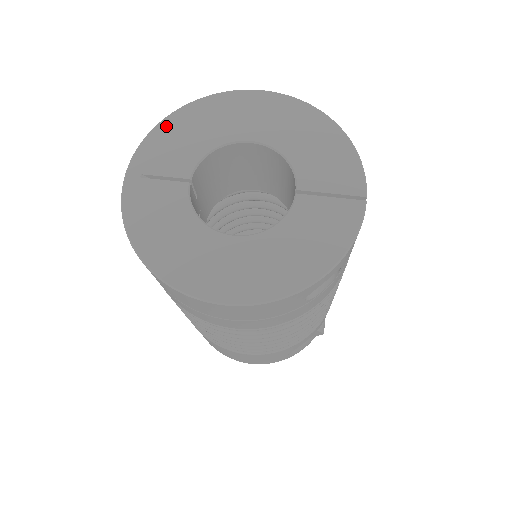
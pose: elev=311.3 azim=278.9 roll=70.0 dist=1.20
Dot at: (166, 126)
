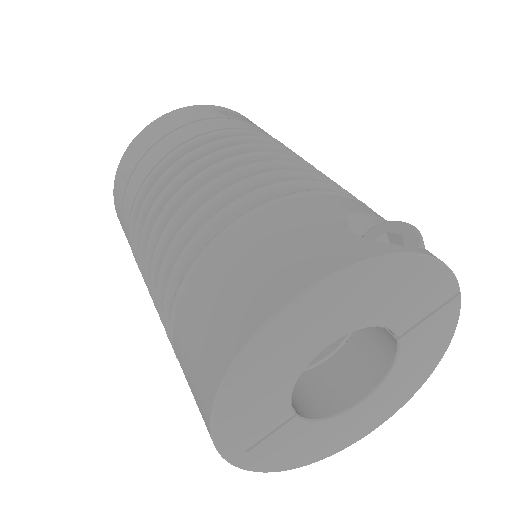
Dot at: (225, 415)
